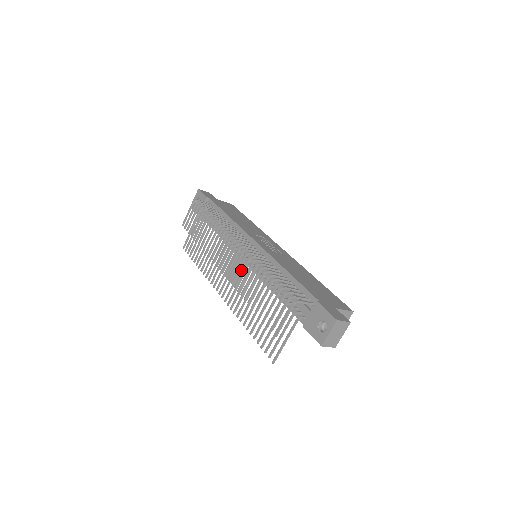
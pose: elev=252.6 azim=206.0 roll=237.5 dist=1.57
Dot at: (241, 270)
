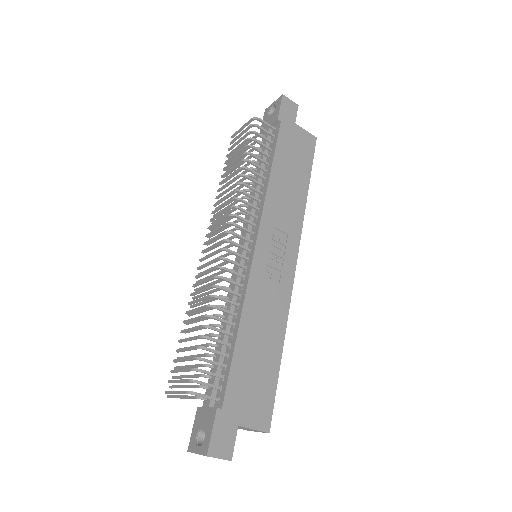
Dot at: (223, 265)
